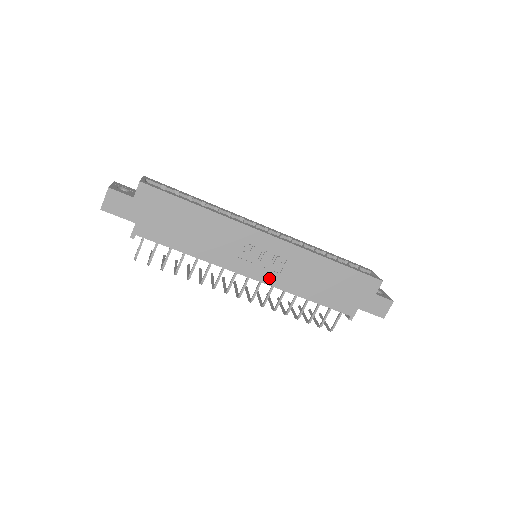
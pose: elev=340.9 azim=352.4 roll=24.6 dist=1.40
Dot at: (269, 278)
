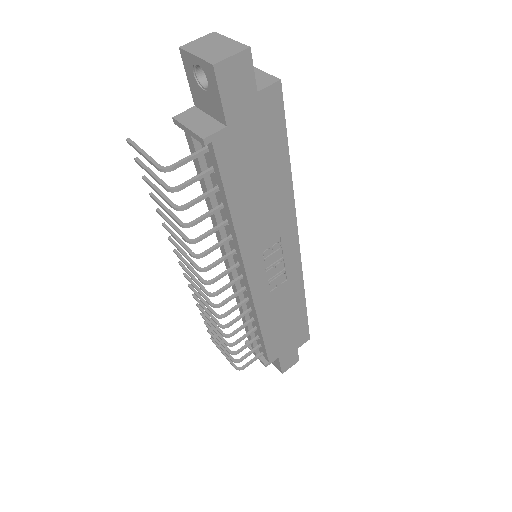
Dot at: (259, 292)
